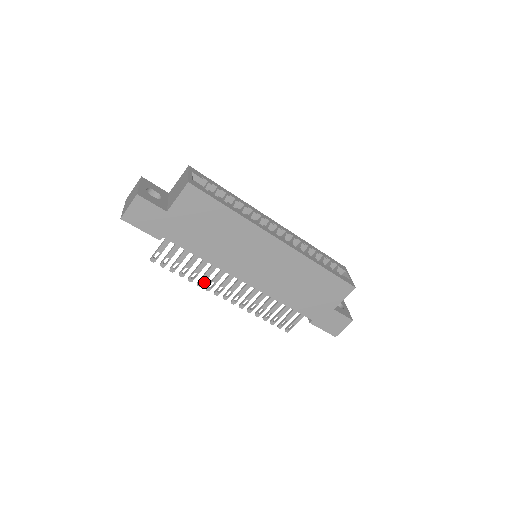
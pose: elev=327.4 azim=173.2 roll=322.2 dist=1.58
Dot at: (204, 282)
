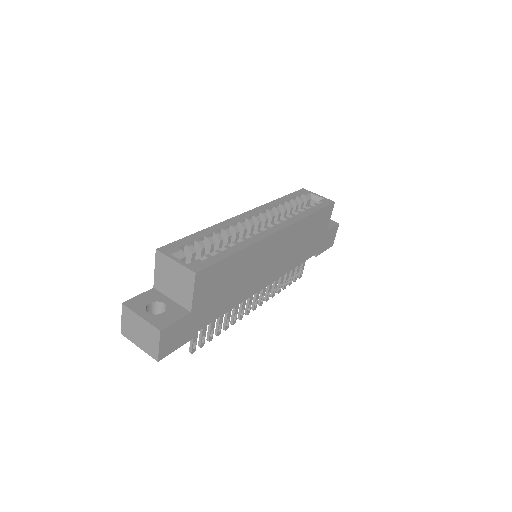
Dot at: (236, 318)
